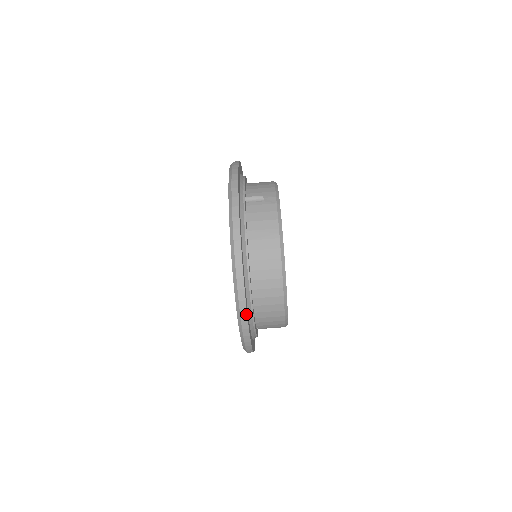
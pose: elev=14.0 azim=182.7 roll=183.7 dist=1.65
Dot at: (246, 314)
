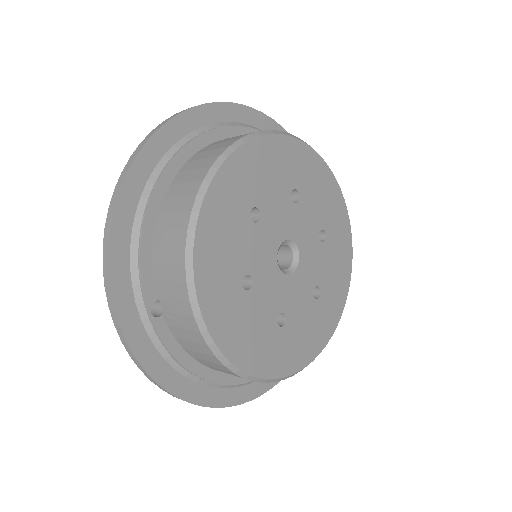
Dot at: (124, 178)
